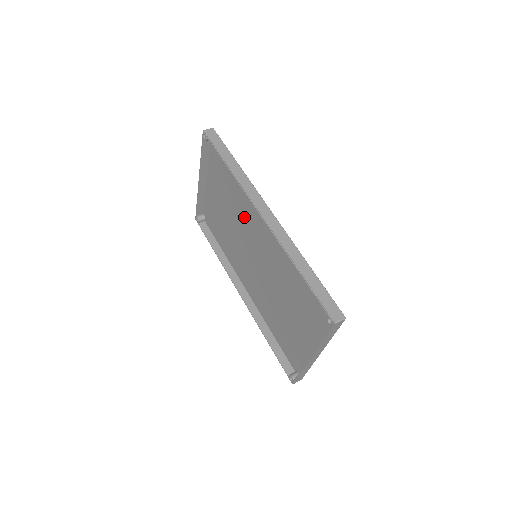
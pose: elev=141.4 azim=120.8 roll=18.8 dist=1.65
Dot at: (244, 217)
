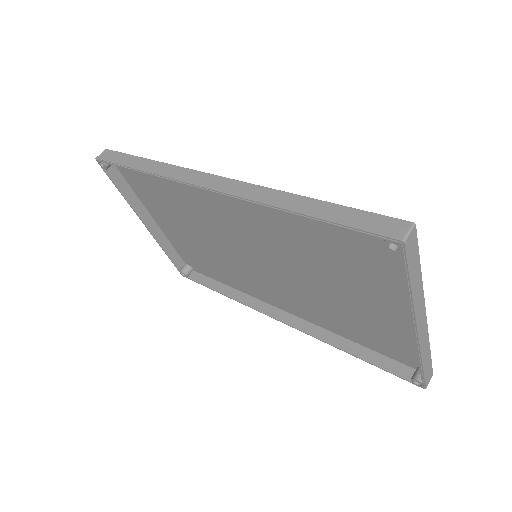
Dot at: (208, 220)
